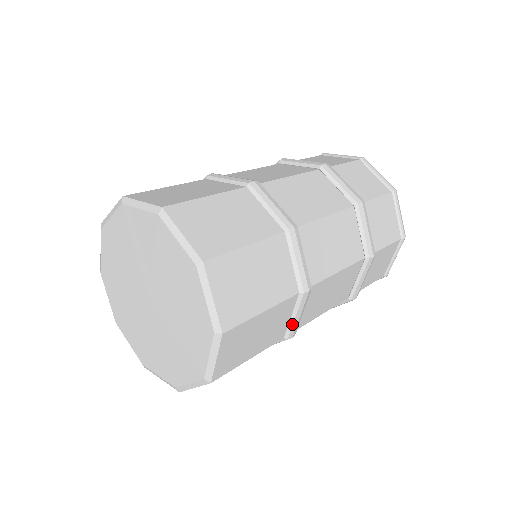
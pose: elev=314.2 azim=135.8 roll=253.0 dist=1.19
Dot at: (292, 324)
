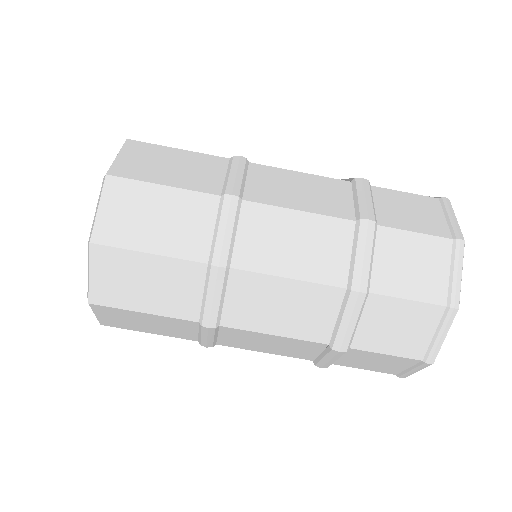
Dot at: (215, 241)
